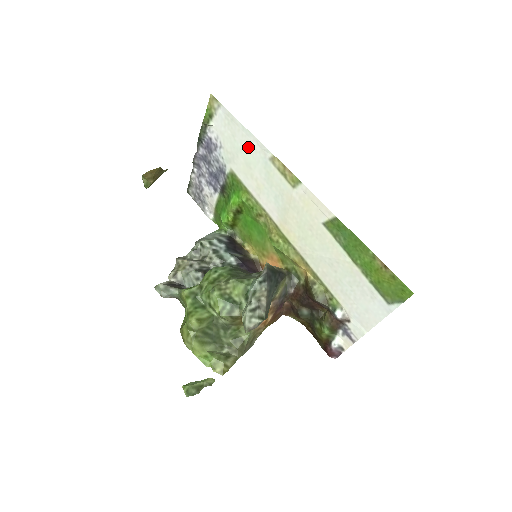
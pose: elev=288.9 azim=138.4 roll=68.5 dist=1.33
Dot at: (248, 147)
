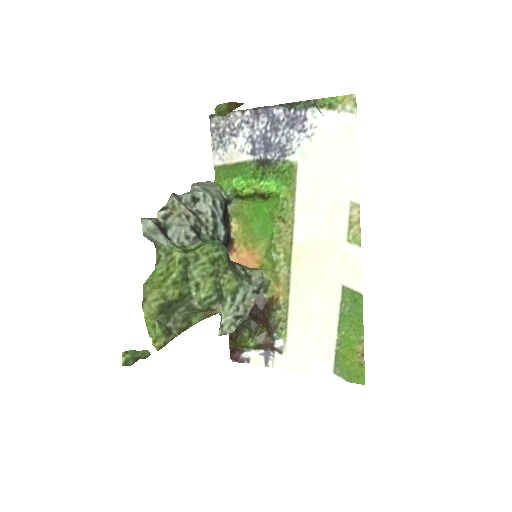
Dot at: (340, 171)
